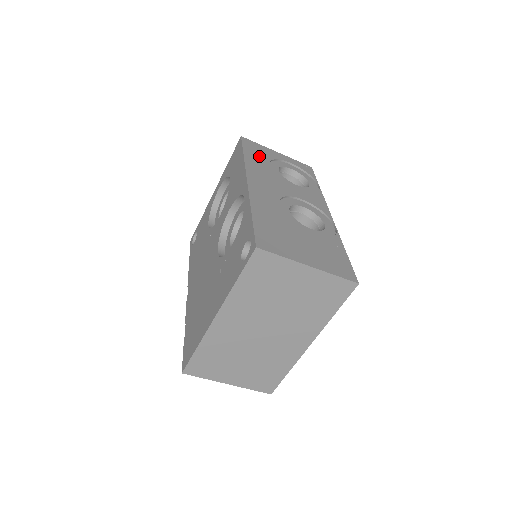
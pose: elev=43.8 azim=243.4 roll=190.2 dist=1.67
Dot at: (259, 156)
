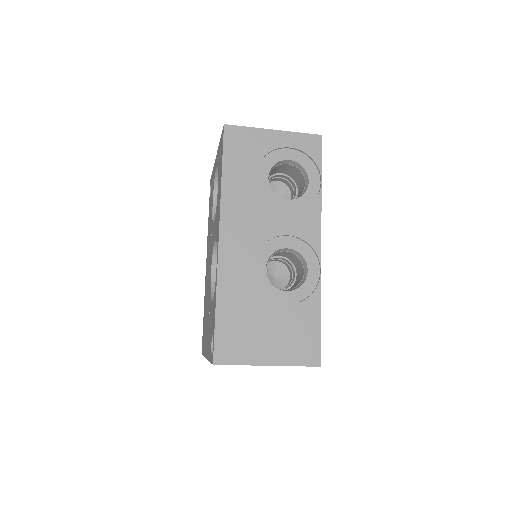
Dot at: (243, 164)
